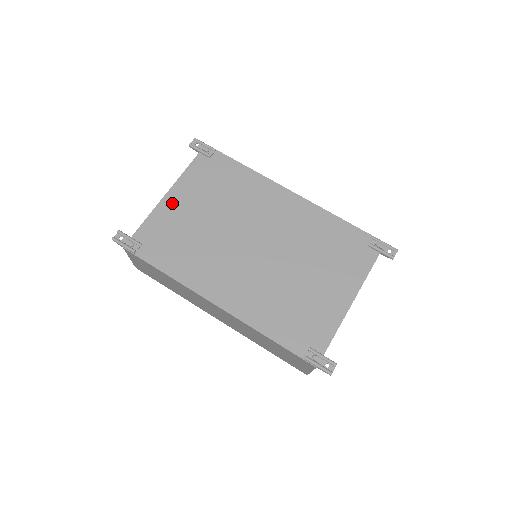
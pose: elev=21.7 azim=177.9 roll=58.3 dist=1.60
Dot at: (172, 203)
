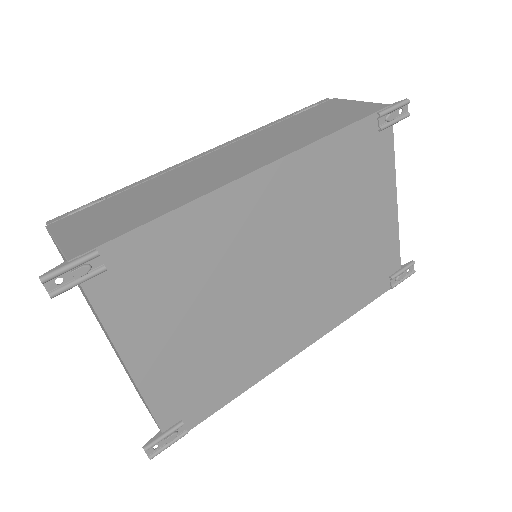
Dot at: (149, 365)
